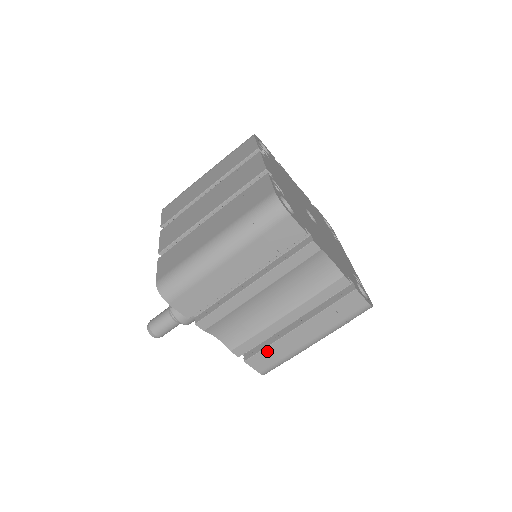
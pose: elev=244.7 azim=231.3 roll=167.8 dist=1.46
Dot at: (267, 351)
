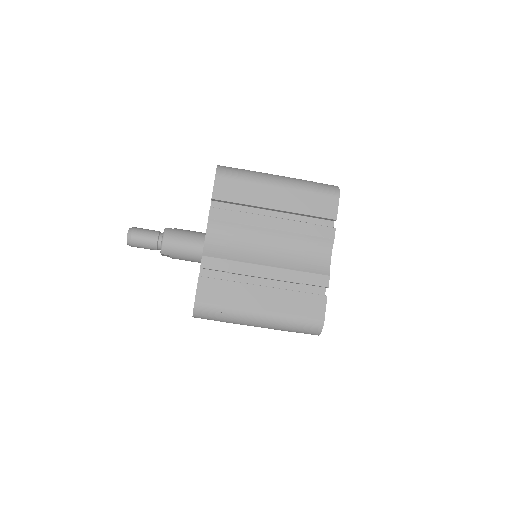
Dot at: (223, 285)
